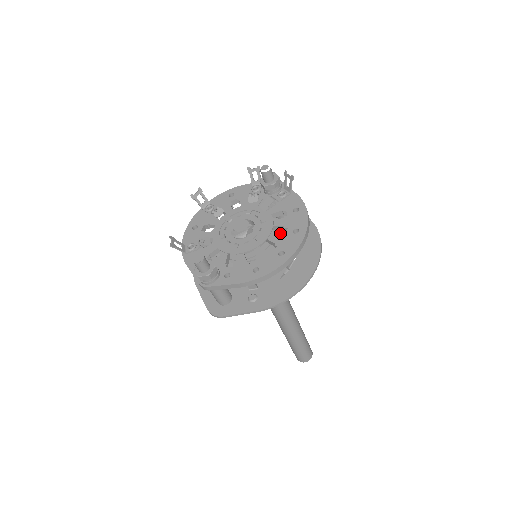
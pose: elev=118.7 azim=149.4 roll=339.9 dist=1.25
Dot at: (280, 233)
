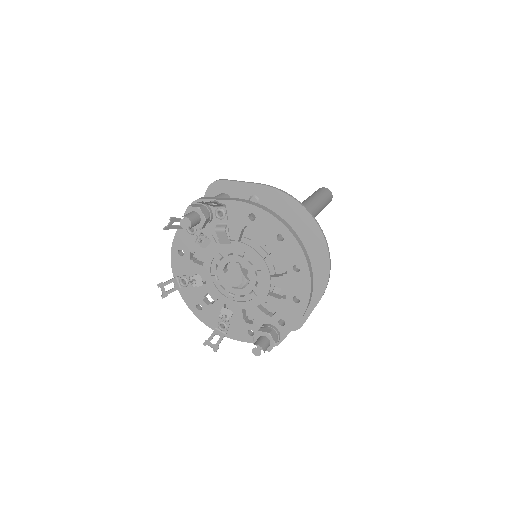
Dot at: occluded
